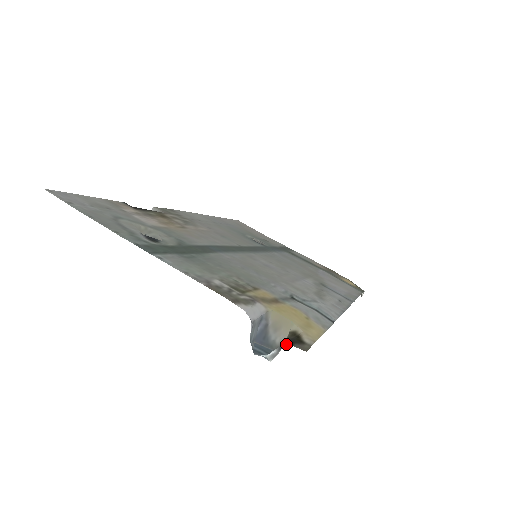
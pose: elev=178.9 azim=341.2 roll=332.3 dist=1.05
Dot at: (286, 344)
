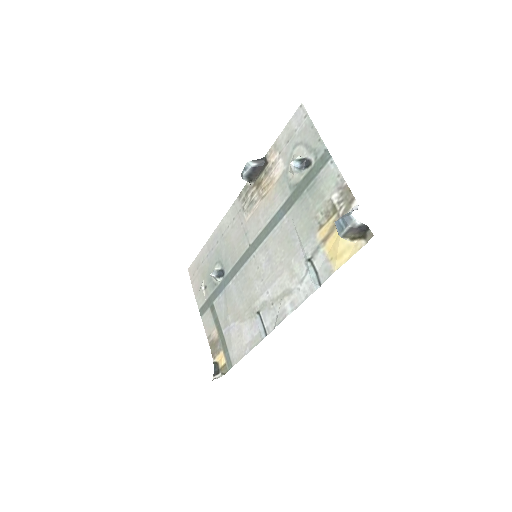
Dot at: (365, 228)
